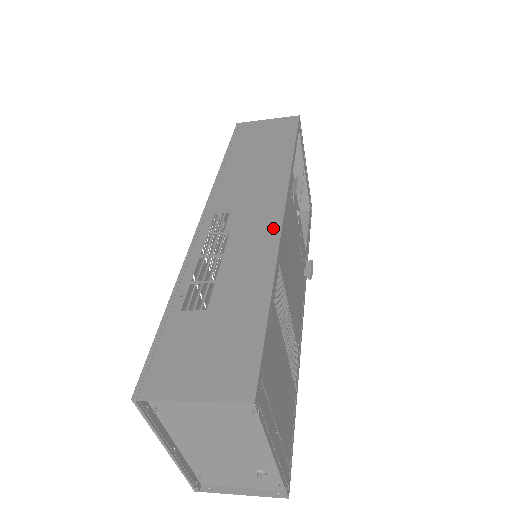
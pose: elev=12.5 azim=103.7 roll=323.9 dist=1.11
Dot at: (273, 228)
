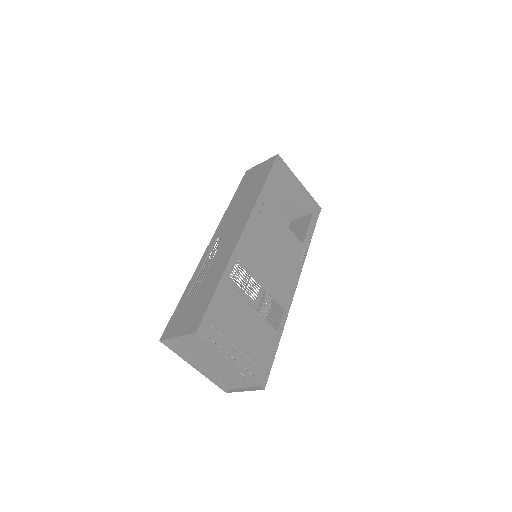
Dot at: (235, 242)
